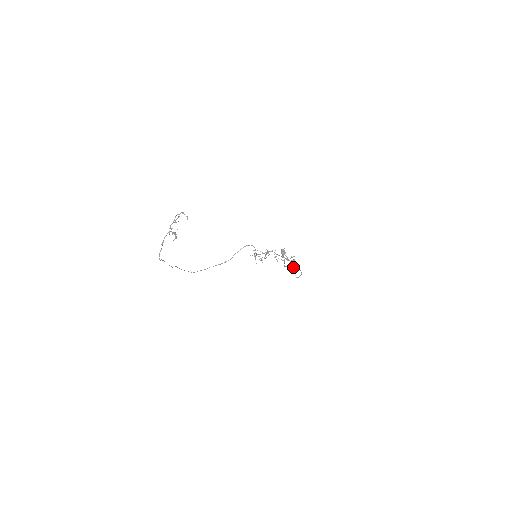
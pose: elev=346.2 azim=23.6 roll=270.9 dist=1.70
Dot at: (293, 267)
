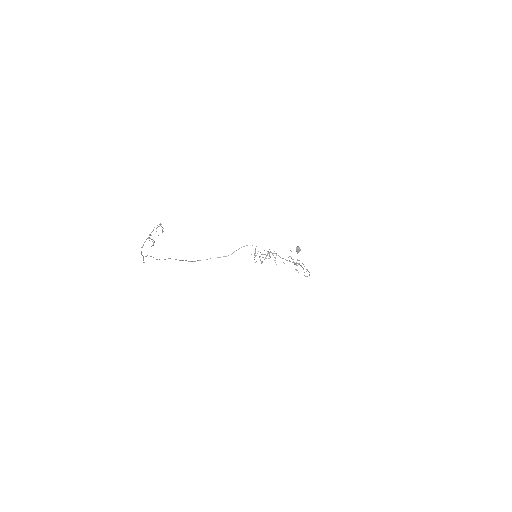
Dot at: (304, 266)
